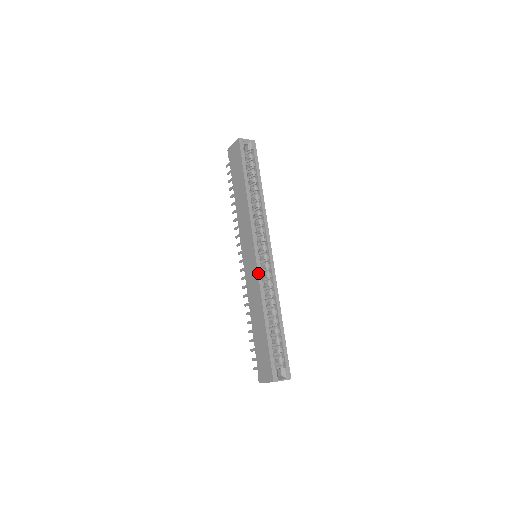
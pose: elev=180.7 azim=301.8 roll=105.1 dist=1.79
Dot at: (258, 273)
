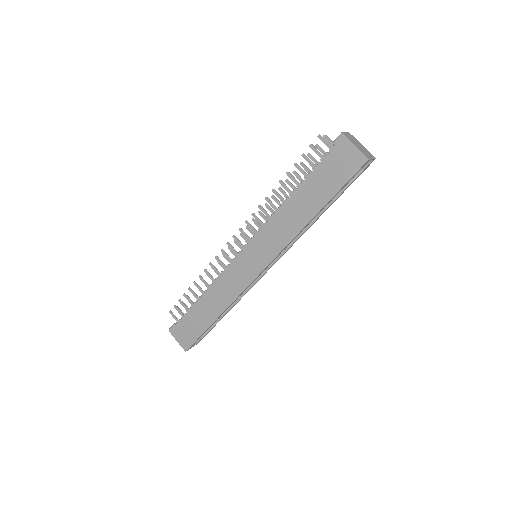
Dot at: (247, 287)
